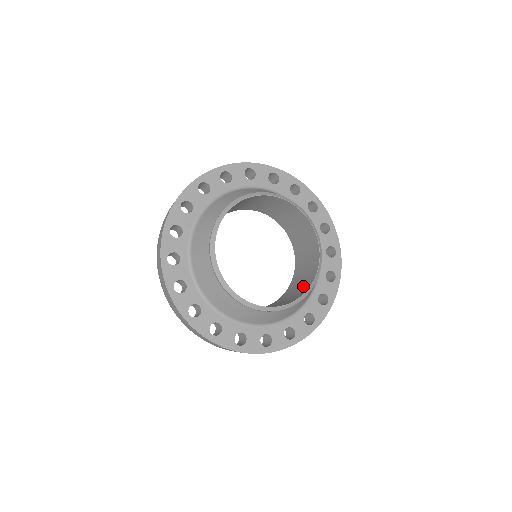
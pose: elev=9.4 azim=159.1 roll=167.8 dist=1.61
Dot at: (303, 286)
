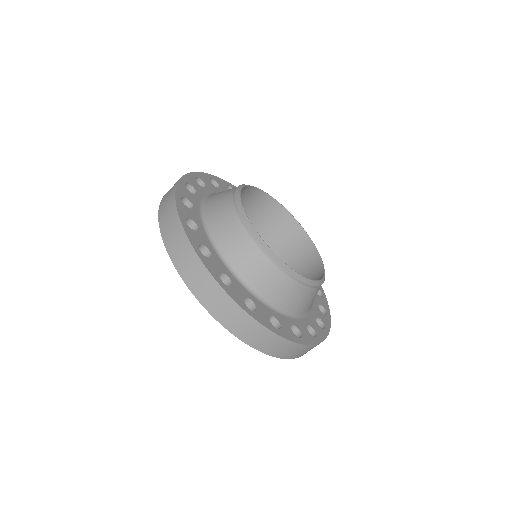
Dot at: (306, 261)
